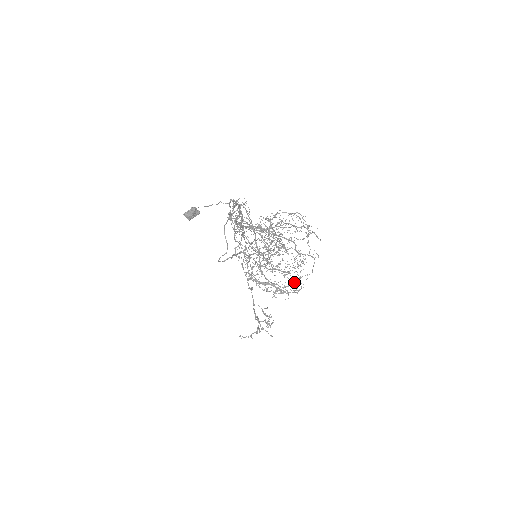
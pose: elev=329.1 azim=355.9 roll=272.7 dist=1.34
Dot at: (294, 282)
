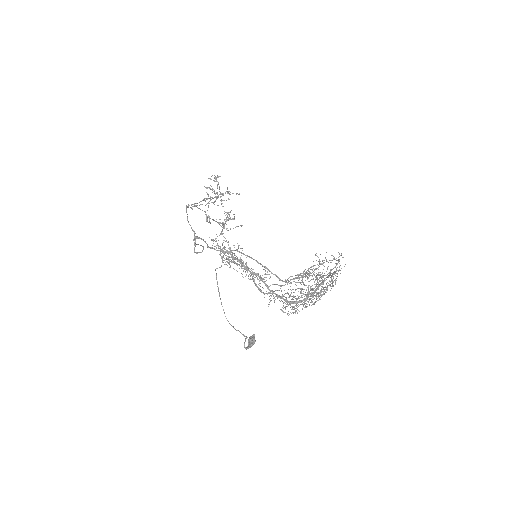
Dot at: occluded
